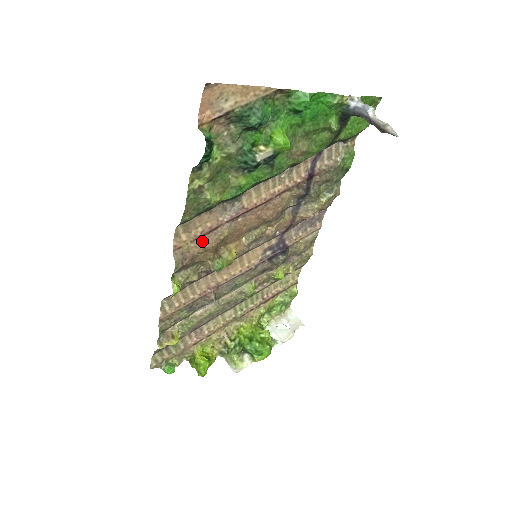
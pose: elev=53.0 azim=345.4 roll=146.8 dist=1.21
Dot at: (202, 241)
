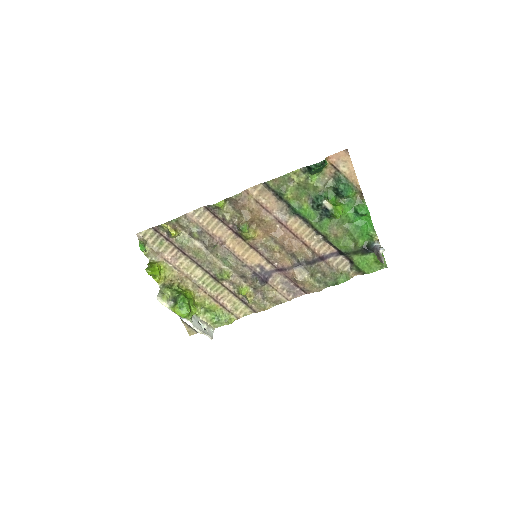
Dot at: (257, 206)
